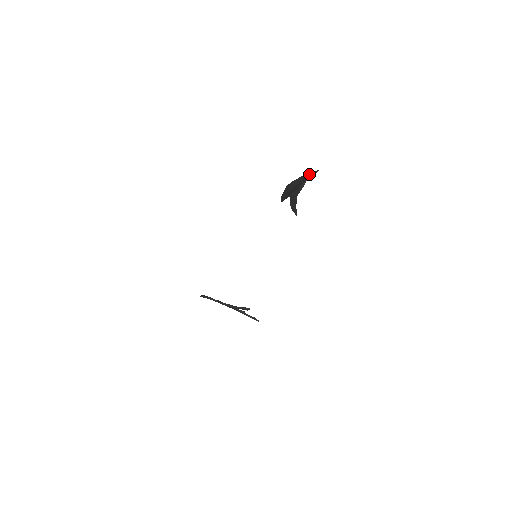
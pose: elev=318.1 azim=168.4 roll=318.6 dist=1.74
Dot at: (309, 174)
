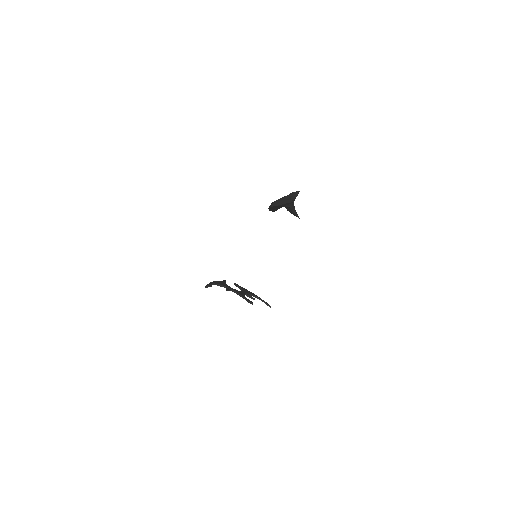
Dot at: (285, 203)
